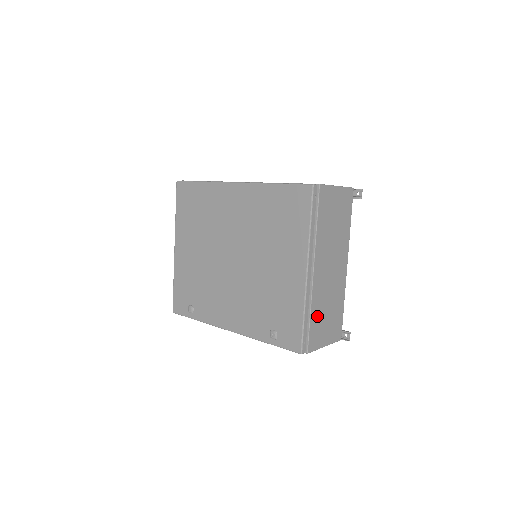
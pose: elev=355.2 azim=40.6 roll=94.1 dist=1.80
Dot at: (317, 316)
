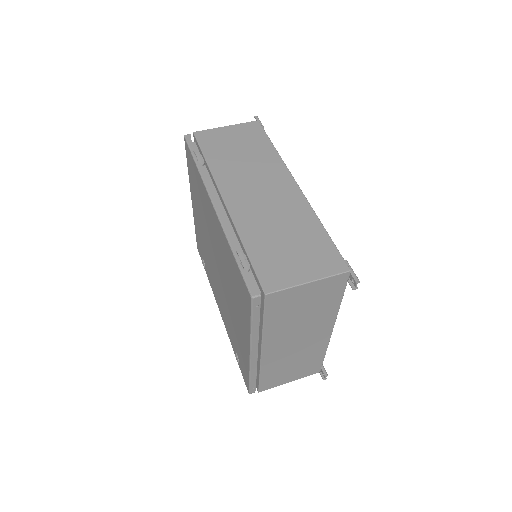
Dot at: (273, 372)
